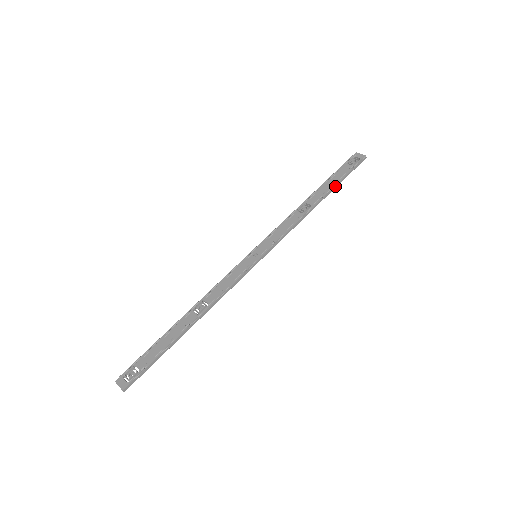
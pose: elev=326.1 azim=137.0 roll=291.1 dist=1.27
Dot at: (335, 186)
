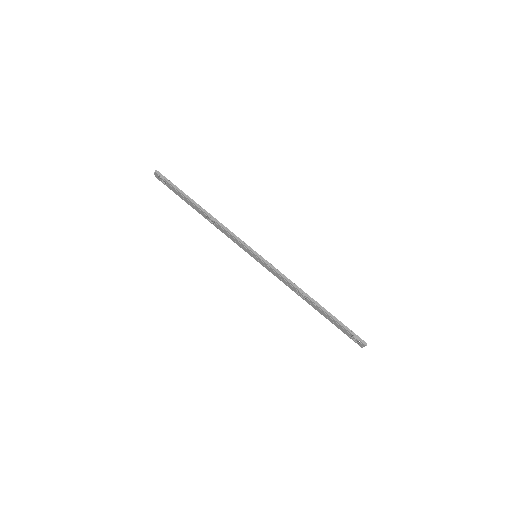
Dot at: (331, 315)
